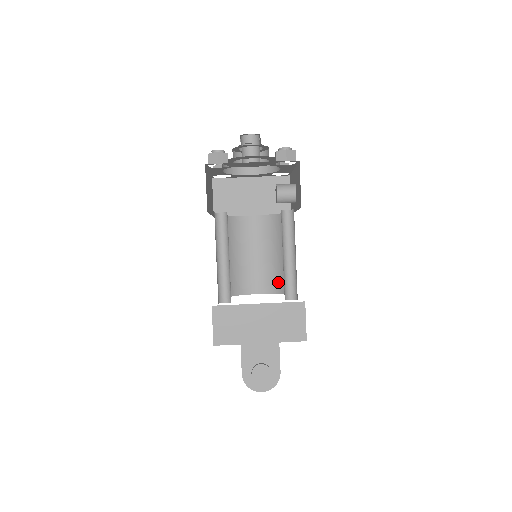
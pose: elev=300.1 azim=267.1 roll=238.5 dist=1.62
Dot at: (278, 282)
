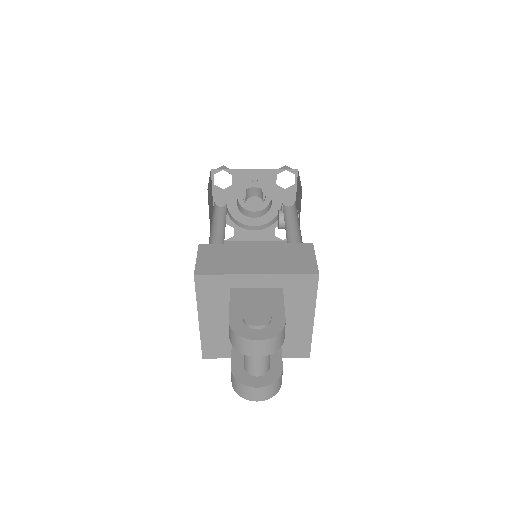
Dot at: occluded
